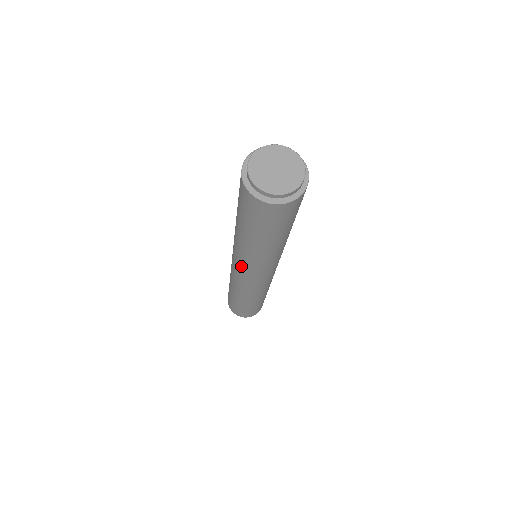
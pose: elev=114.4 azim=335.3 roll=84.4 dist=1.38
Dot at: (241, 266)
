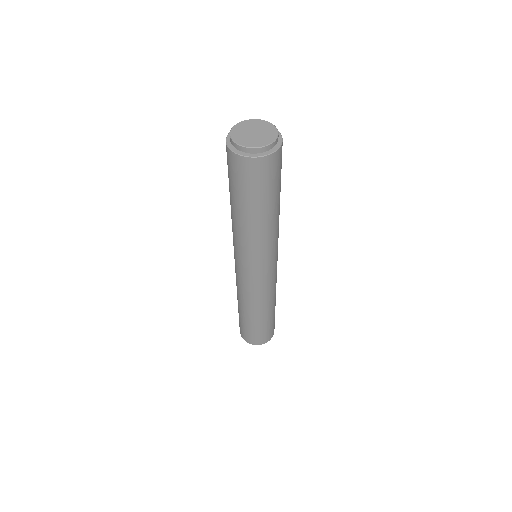
Dot at: (258, 263)
